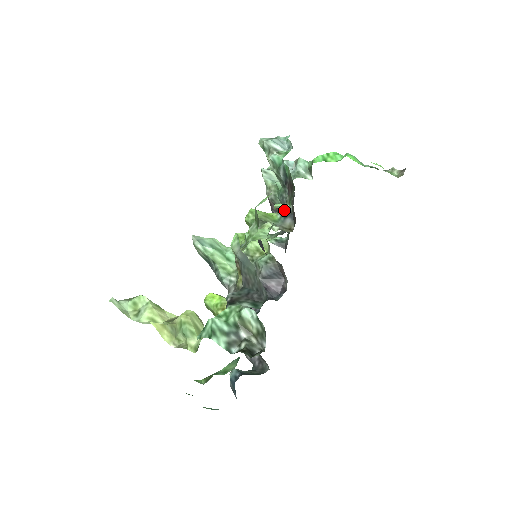
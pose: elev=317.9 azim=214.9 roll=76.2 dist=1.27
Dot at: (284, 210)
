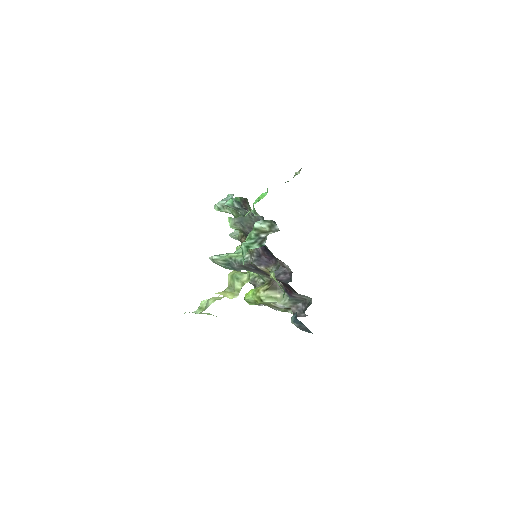
Dot at: occluded
